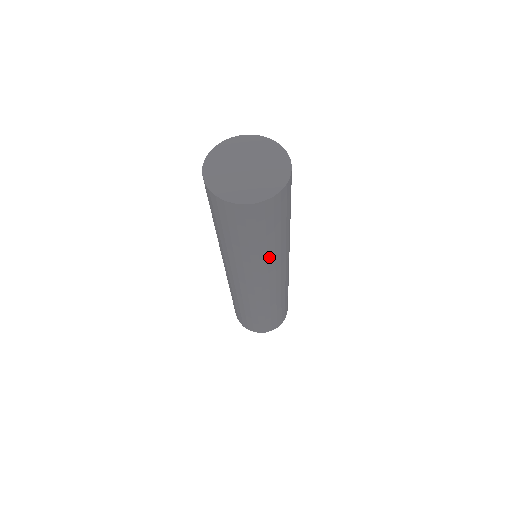
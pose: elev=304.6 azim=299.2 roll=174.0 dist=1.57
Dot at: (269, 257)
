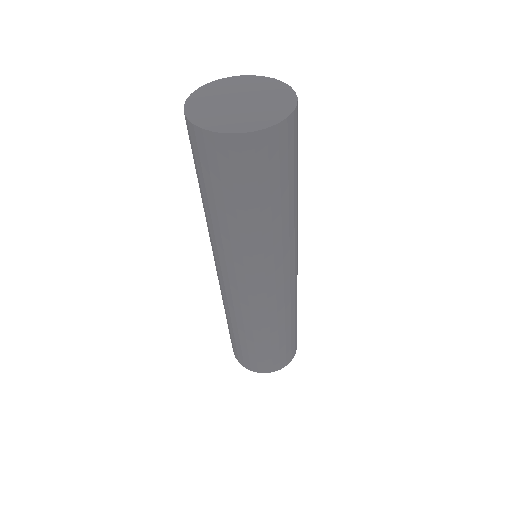
Dot at: (294, 219)
